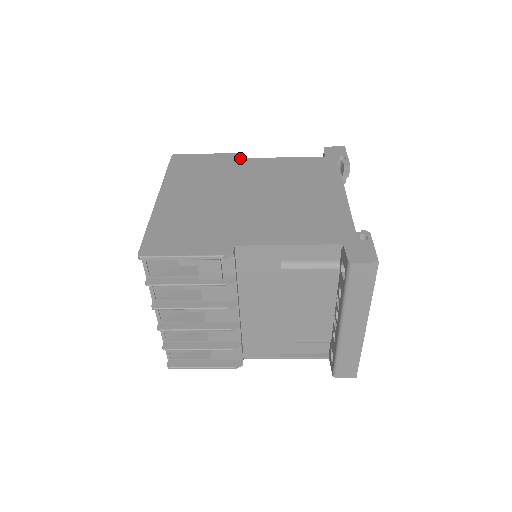
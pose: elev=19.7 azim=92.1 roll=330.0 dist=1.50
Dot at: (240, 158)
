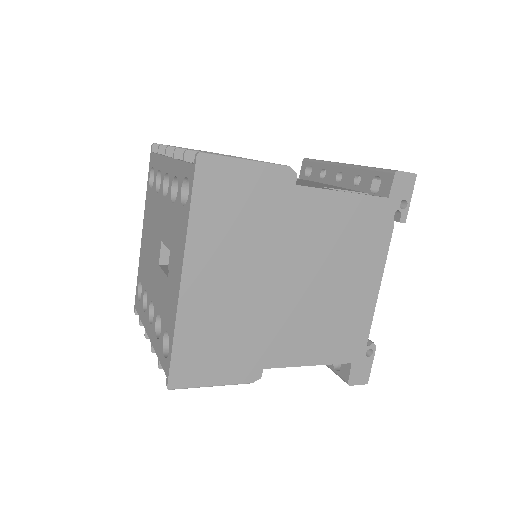
Dot at: (294, 185)
